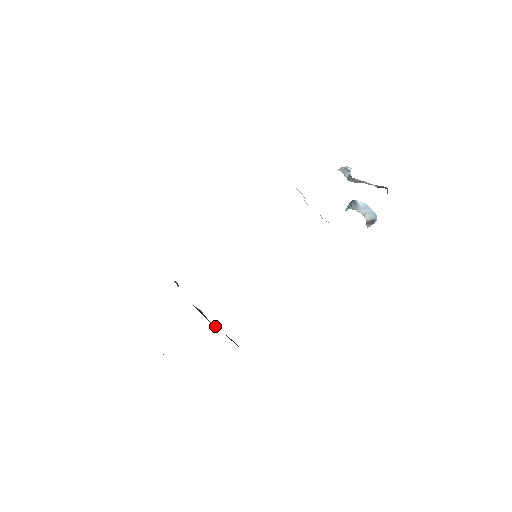
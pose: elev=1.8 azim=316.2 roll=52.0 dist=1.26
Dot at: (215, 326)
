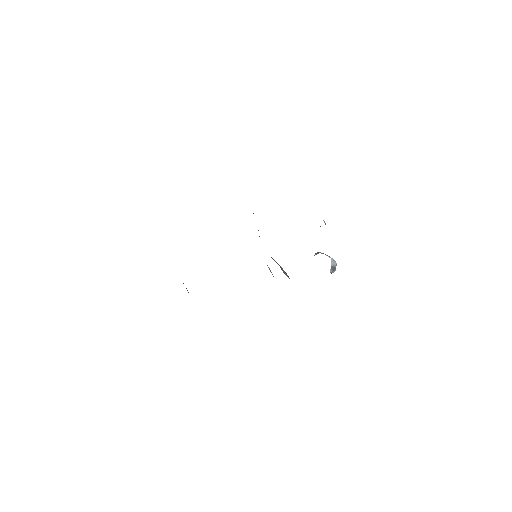
Dot at: occluded
